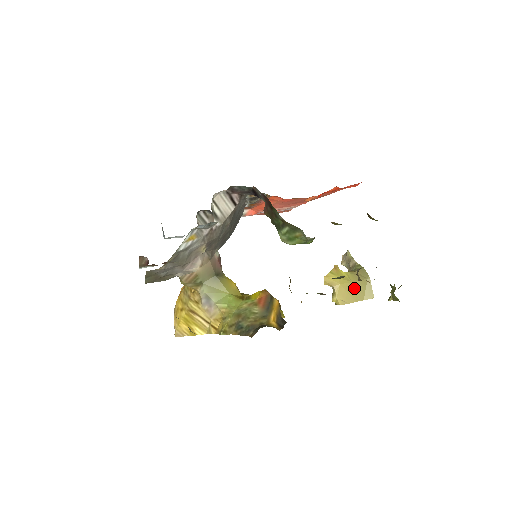
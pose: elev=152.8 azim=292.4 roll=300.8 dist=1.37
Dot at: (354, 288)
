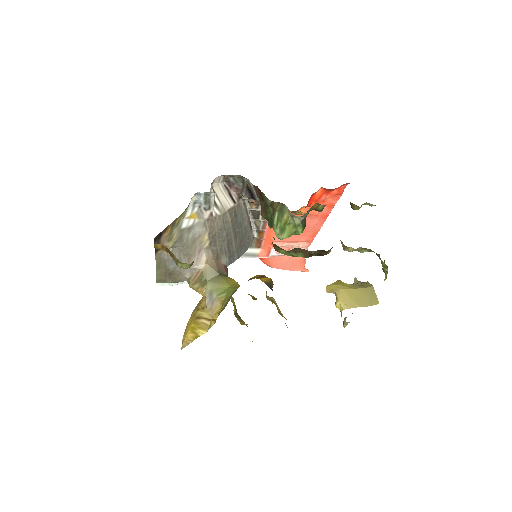
Dot at: (357, 294)
